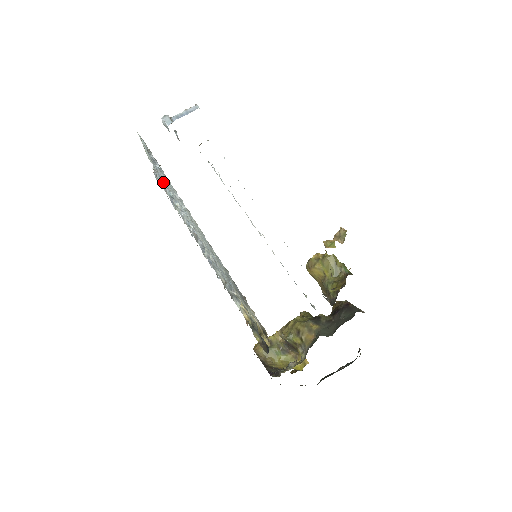
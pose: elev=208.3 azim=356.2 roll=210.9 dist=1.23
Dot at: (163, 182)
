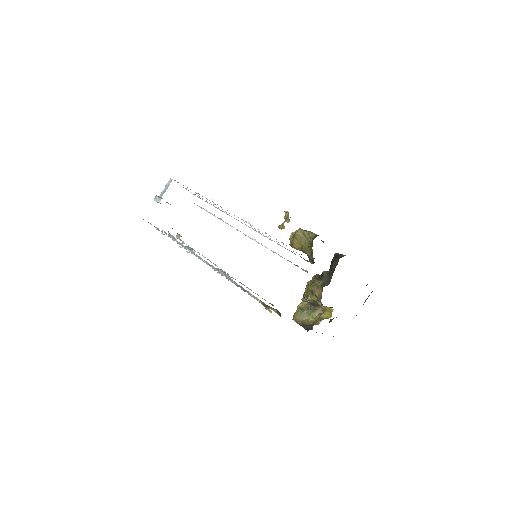
Dot at: (176, 240)
